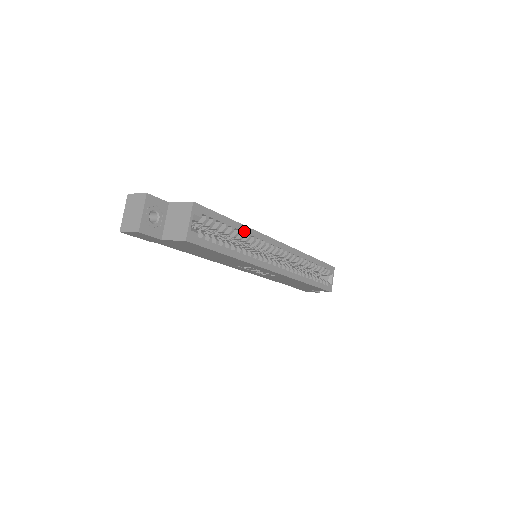
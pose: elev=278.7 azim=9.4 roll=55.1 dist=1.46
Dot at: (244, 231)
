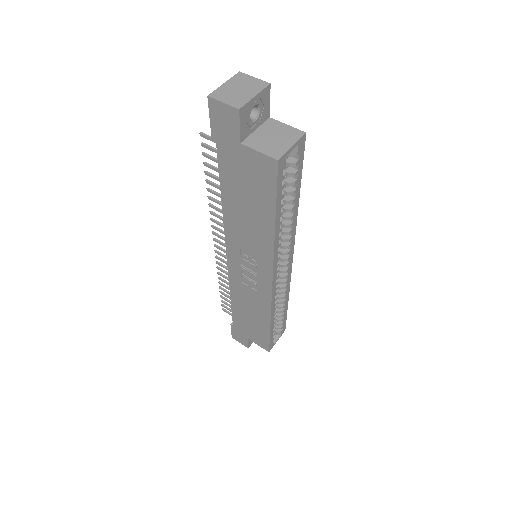
Dot at: (294, 213)
